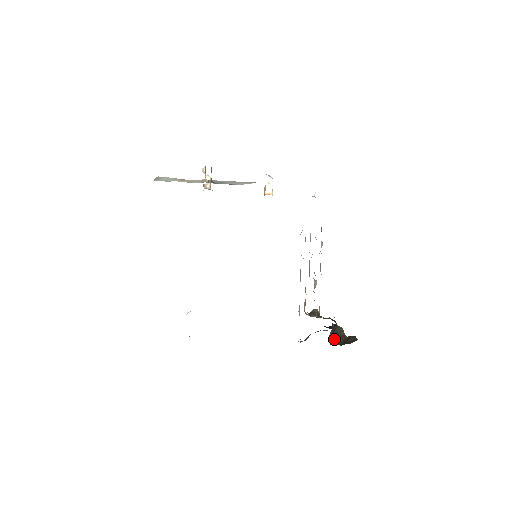
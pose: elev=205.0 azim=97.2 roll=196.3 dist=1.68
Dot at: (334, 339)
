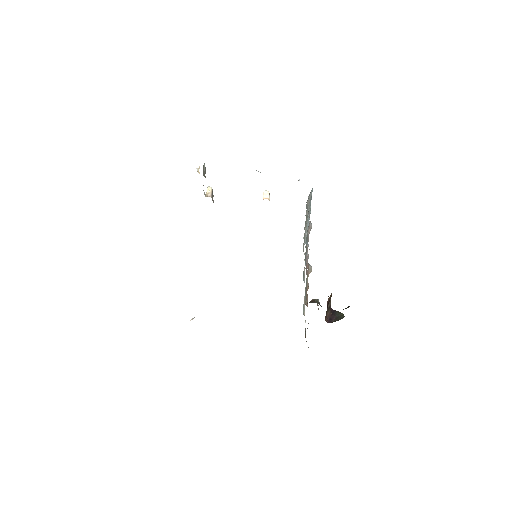
Dot at: (333, 321)
